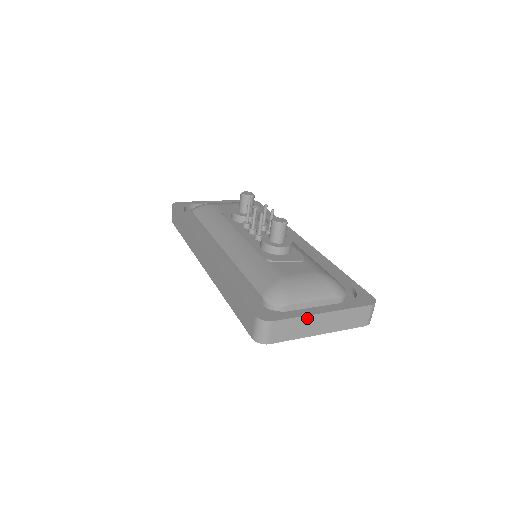
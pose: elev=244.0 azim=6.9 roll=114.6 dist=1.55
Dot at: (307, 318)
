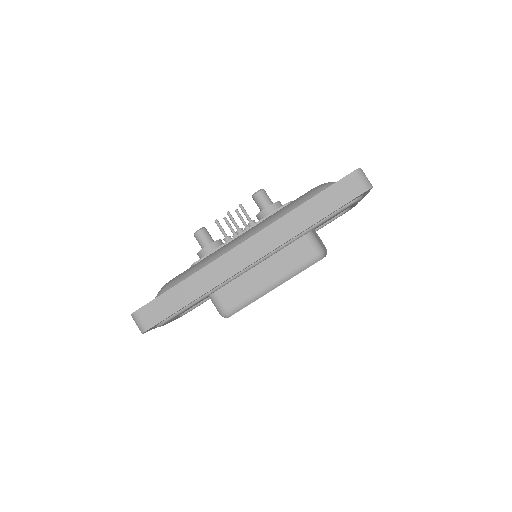
Dot at: occluded
